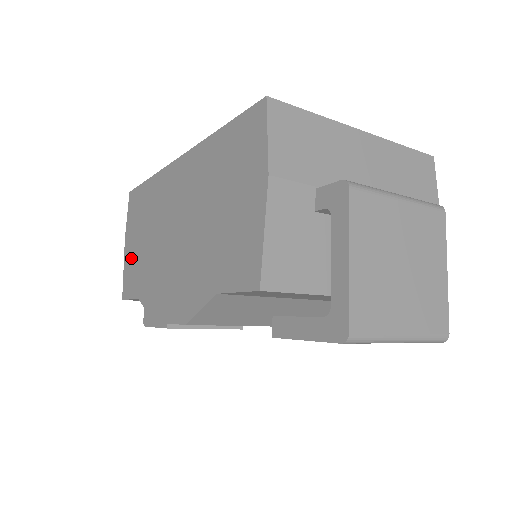
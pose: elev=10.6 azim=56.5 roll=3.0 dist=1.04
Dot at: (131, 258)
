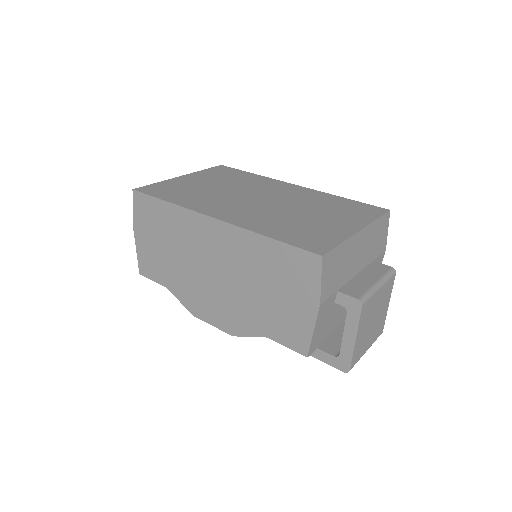
Dot at: (148, 251)
